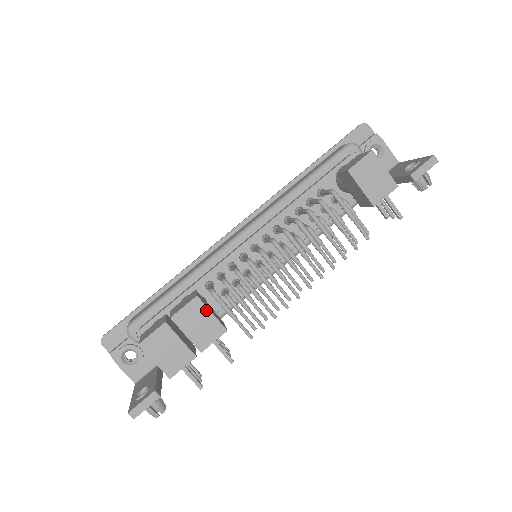
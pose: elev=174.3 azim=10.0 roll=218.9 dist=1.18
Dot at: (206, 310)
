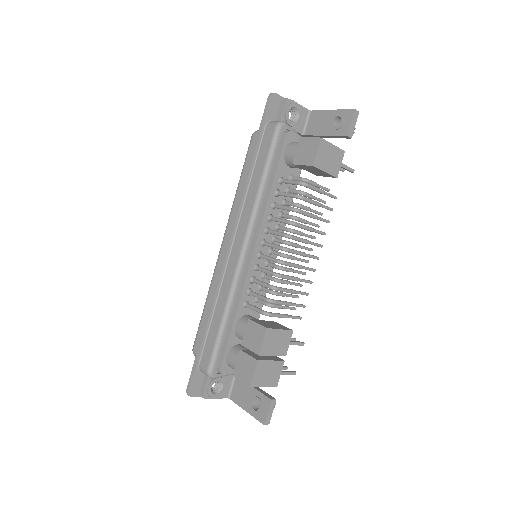
Dot at: (276, 331)
